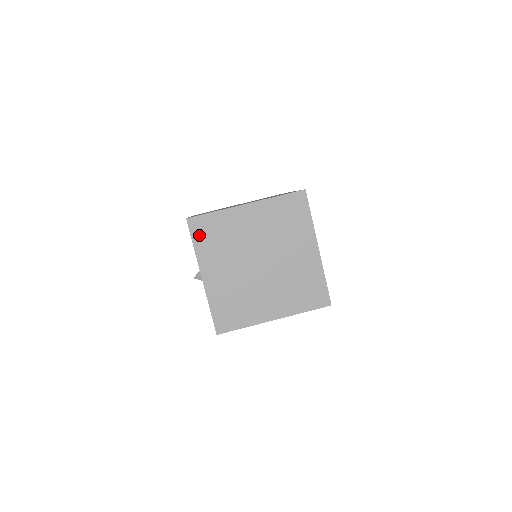
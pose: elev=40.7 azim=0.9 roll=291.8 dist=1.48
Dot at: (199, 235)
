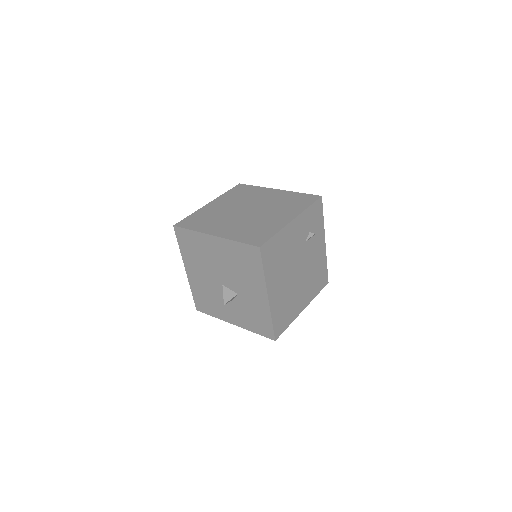
Dot at: (190, 225)
